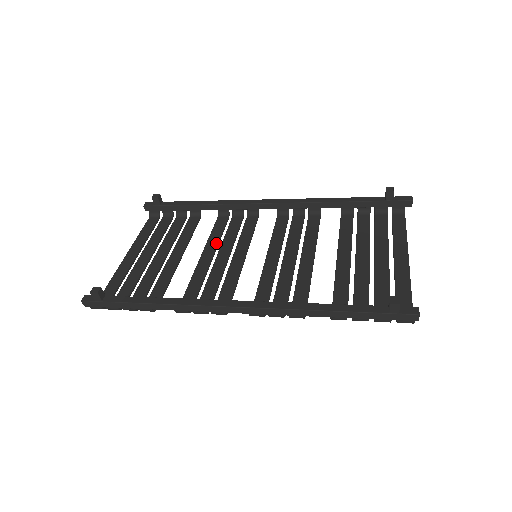
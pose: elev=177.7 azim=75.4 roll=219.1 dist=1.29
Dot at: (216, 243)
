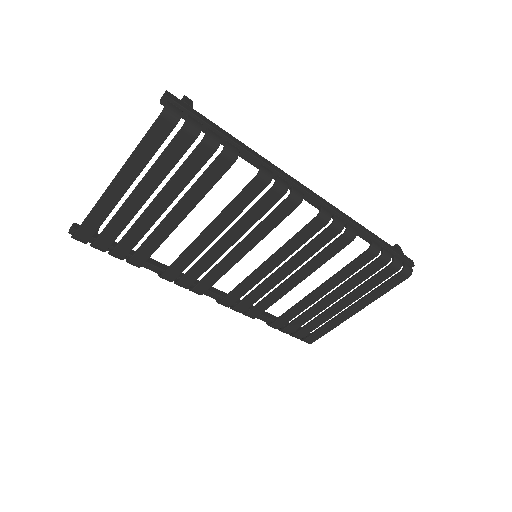
Dot at: (200, 250)
